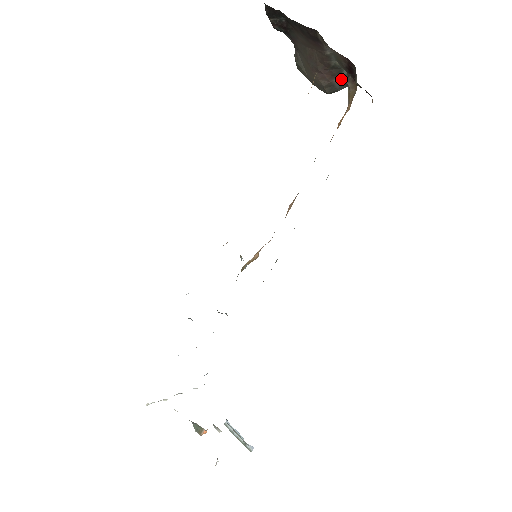
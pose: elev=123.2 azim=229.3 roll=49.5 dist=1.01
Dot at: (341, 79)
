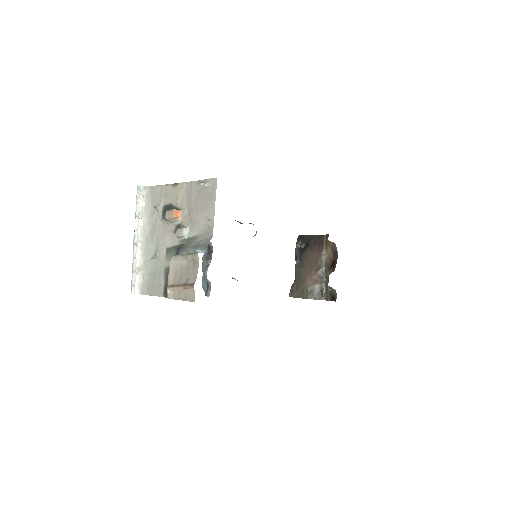
Dot at: (320, 286)
